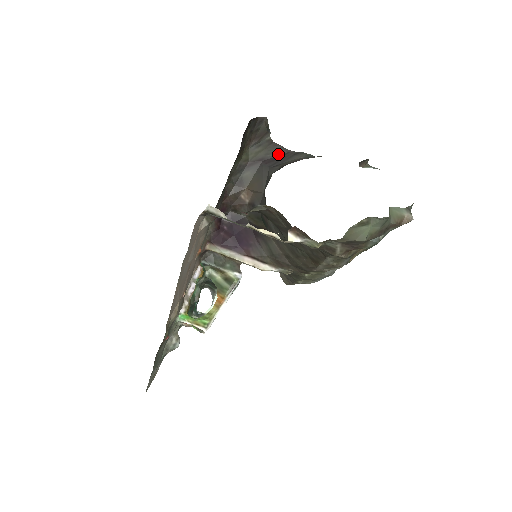
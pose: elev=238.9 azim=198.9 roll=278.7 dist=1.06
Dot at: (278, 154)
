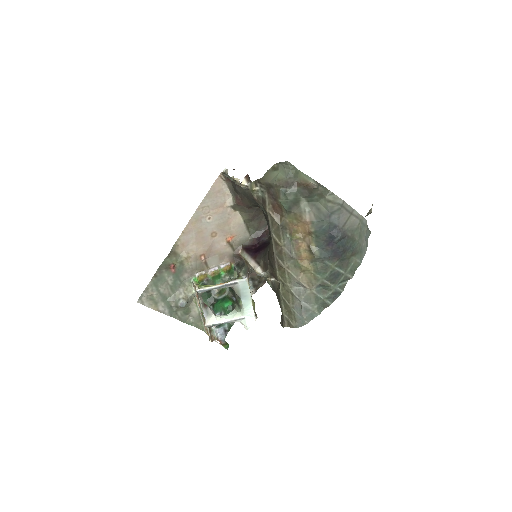
Dot at: occluded
